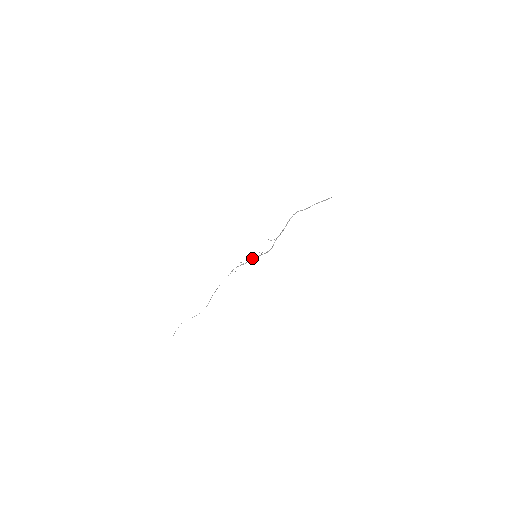
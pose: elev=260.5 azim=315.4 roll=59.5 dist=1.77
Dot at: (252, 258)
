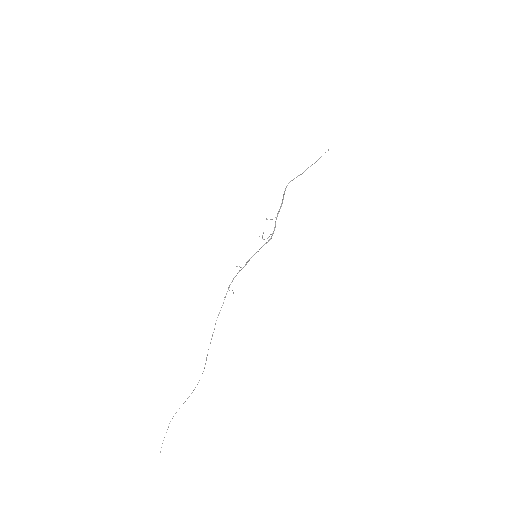
Dot at: occluded
